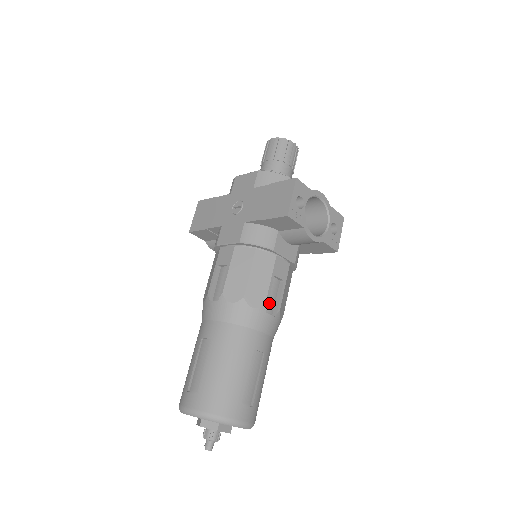
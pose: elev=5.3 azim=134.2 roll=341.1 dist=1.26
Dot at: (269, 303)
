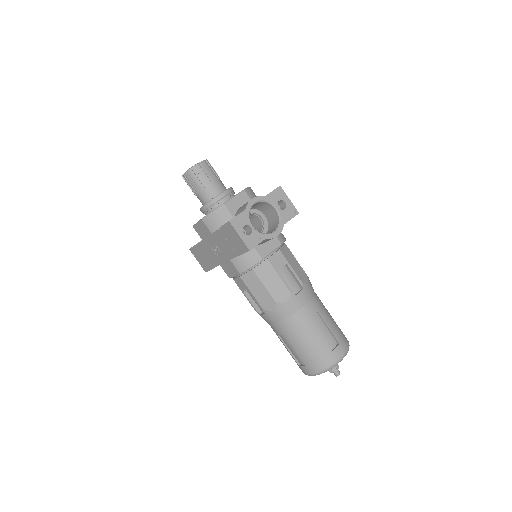
Dot at: (292, 286)
